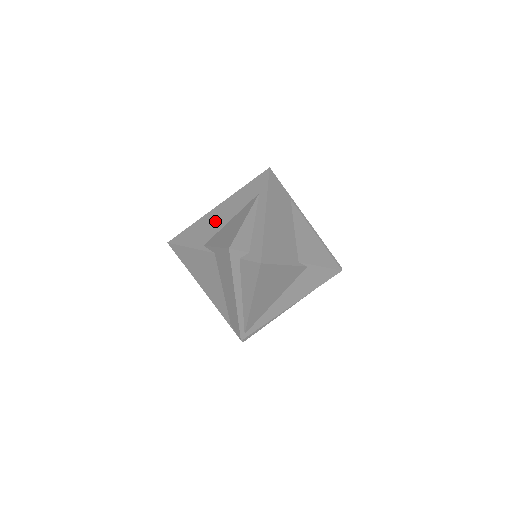
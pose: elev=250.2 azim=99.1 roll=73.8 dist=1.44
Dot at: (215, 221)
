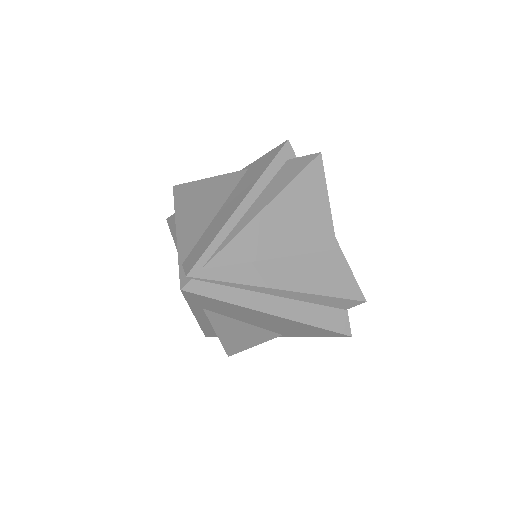
Dot at: occluded
